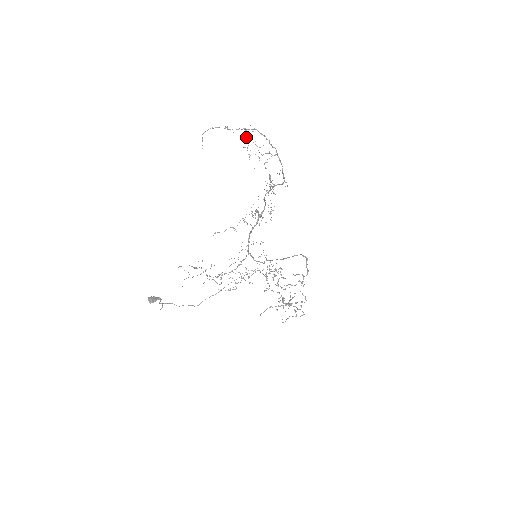
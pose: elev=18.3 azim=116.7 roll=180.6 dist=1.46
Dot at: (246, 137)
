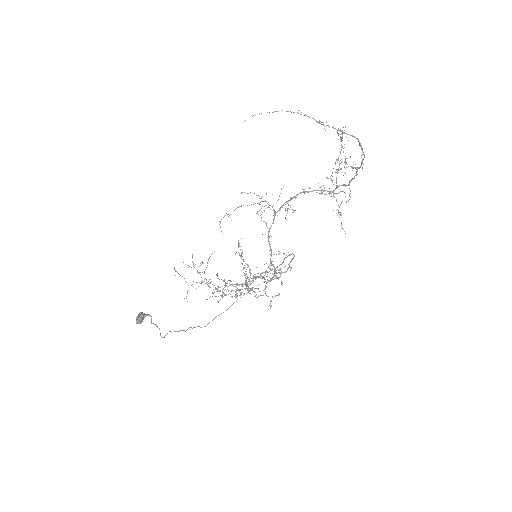
Dot at: occluded
